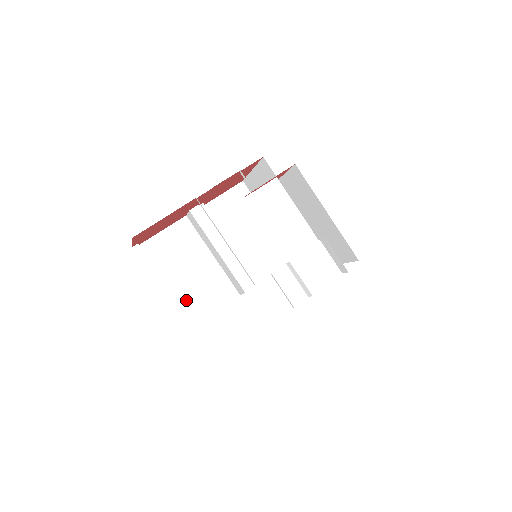
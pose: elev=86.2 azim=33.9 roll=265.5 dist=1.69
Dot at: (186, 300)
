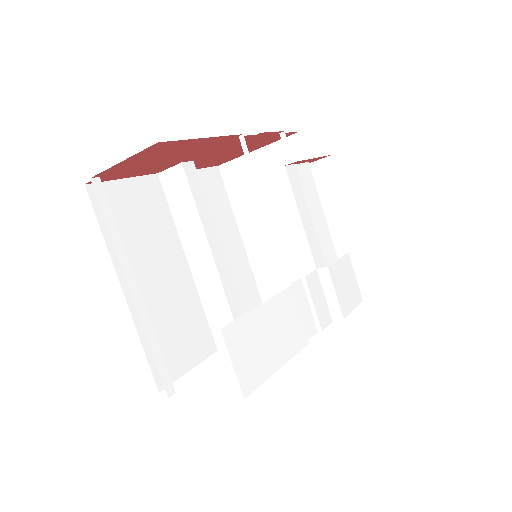
Dot at: occluded
